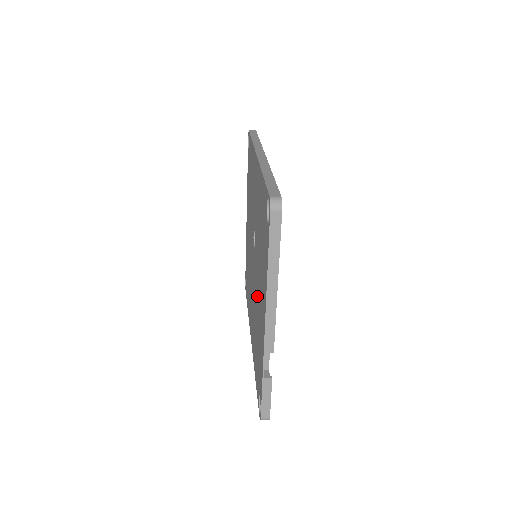
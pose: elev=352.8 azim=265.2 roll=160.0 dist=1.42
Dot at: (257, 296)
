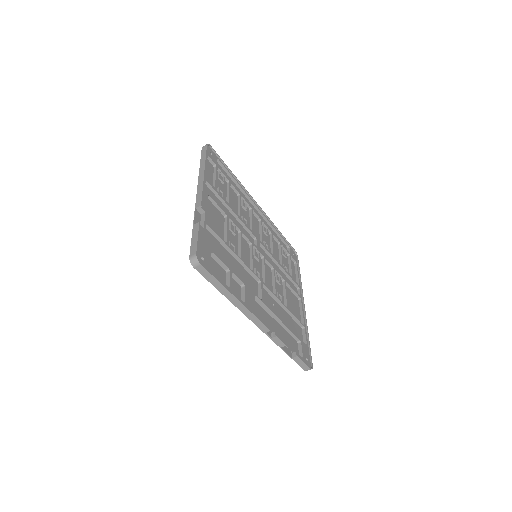
Dot at: occluded
